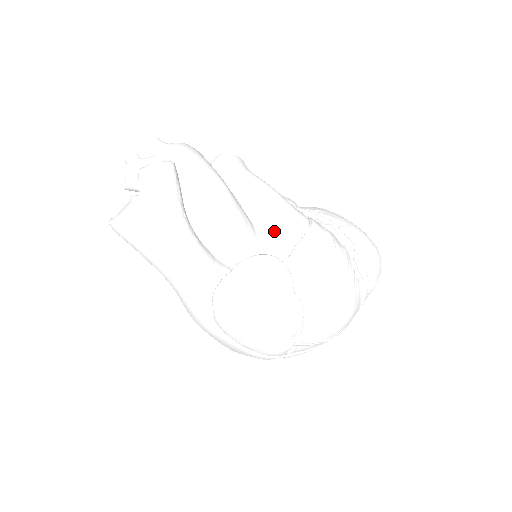
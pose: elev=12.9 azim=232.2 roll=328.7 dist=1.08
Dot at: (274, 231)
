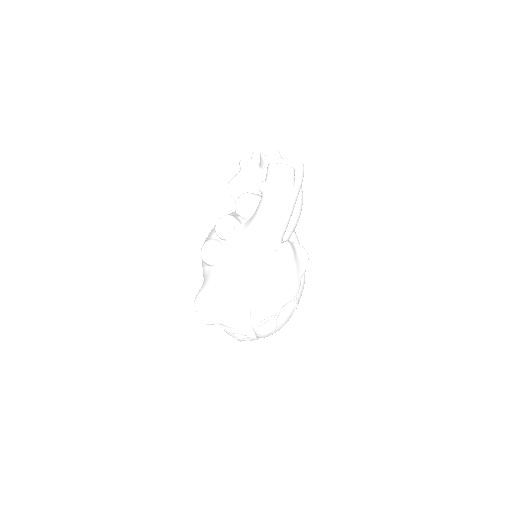
Dot at: (296, 242)
